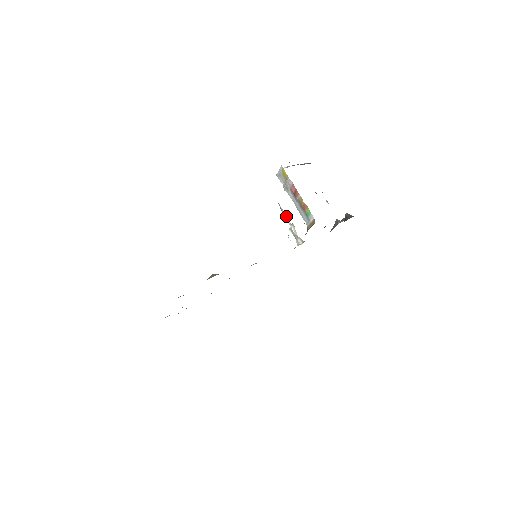
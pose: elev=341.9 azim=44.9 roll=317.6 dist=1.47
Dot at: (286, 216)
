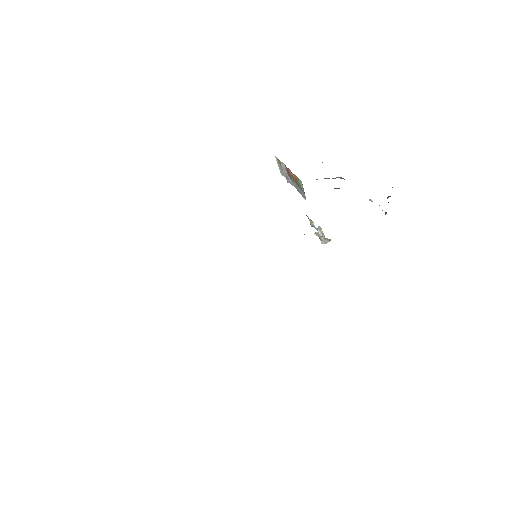
Dot at: (313, 223)
